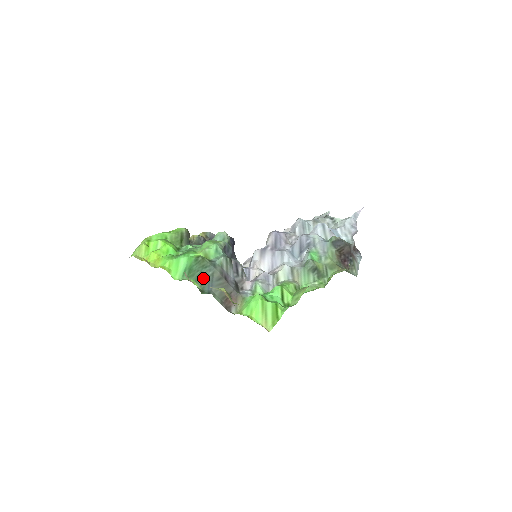
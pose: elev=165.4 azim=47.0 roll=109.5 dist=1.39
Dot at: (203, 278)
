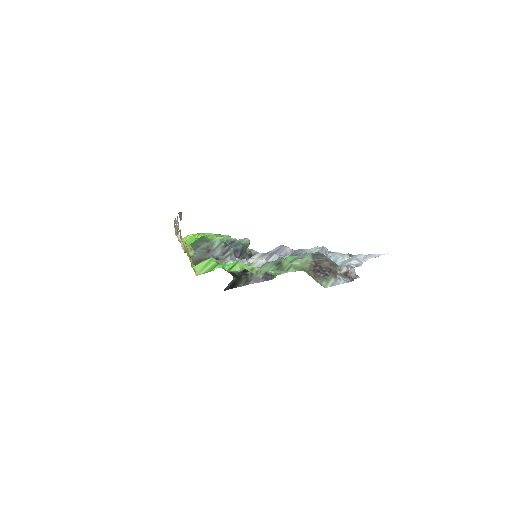
Dot at: (194, 246)
